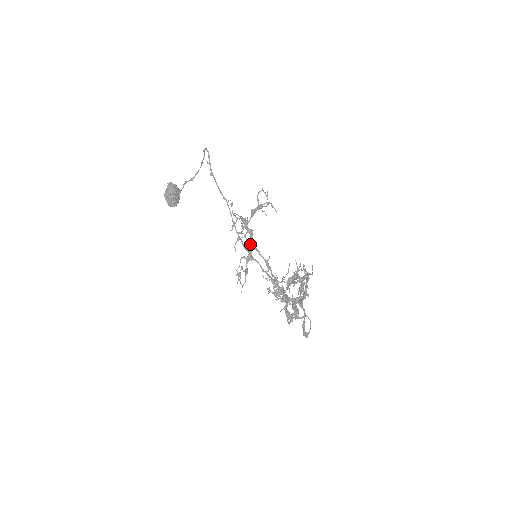
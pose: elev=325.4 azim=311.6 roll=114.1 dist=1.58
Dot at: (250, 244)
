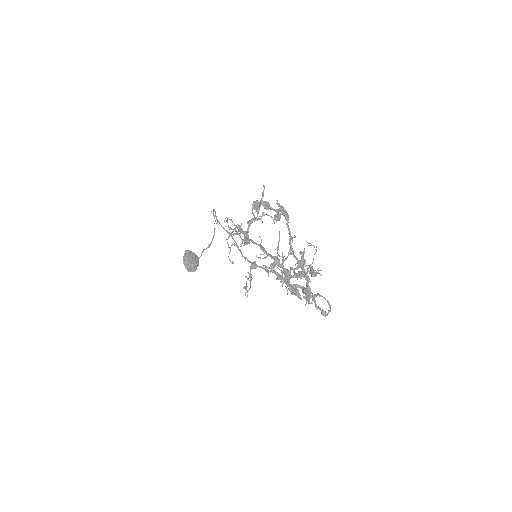
Dot at: (244, 239)
